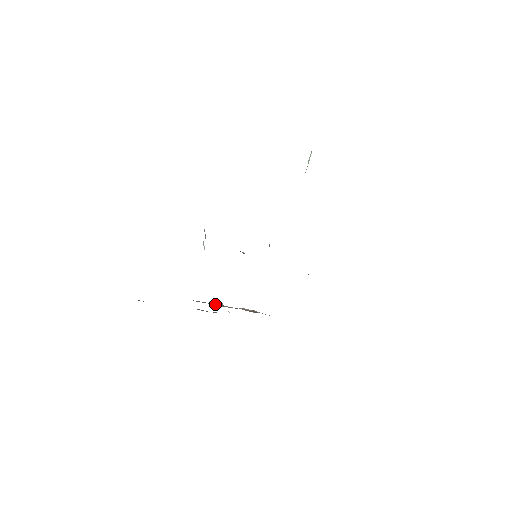
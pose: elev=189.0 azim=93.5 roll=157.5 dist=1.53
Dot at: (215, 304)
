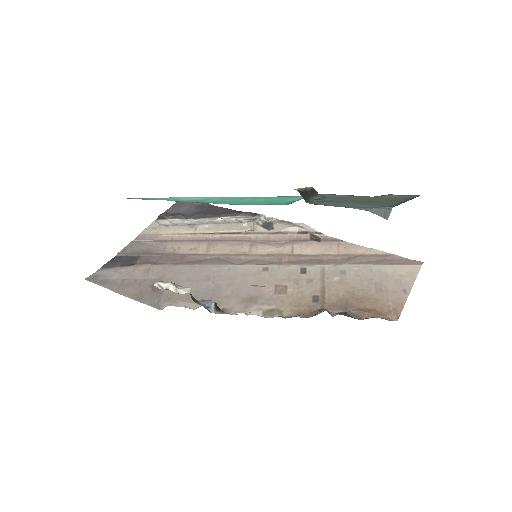
Dot at: (247, 232)
